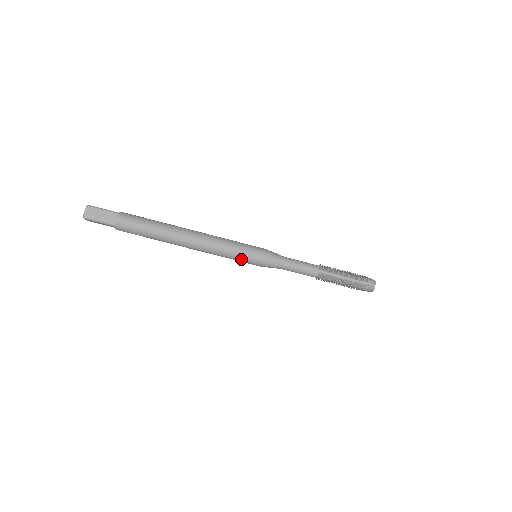
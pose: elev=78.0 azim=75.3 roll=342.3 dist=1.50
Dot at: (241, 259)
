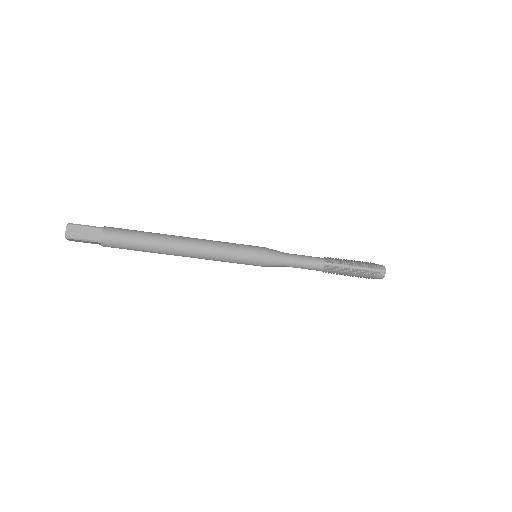
Dot at: (241, 261)
